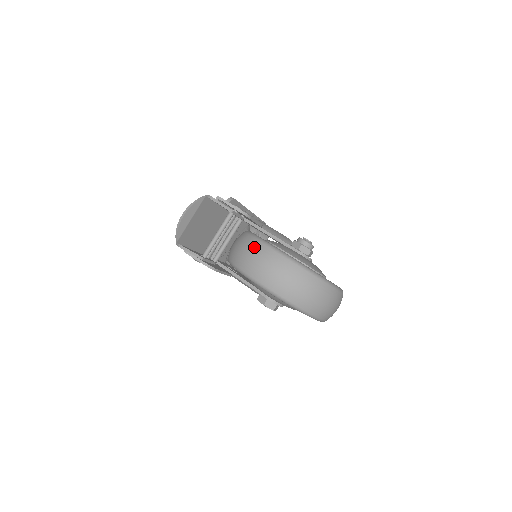
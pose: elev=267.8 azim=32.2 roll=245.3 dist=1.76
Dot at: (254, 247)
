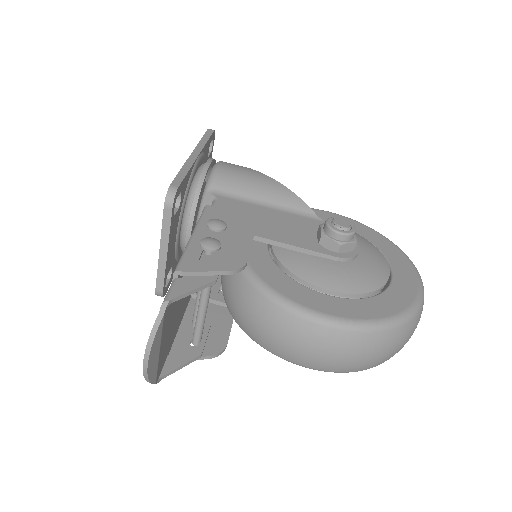
Dot at: (286, 327)
